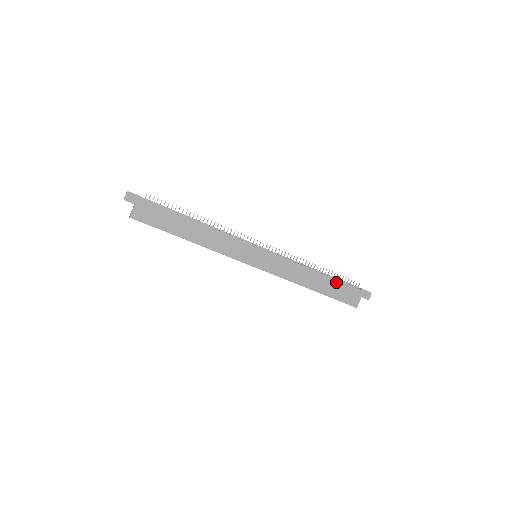
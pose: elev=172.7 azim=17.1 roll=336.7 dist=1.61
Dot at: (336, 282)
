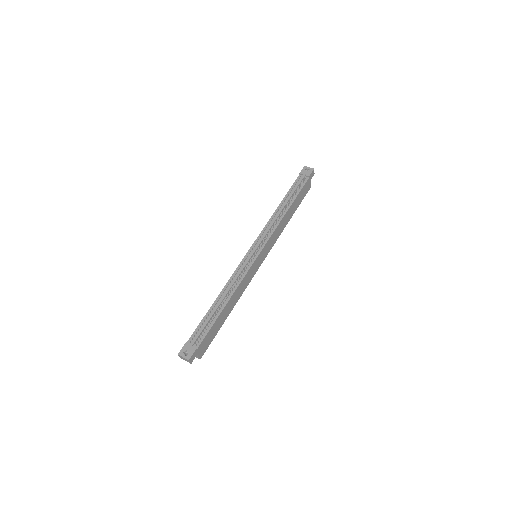
Dot at: (297, 197)
